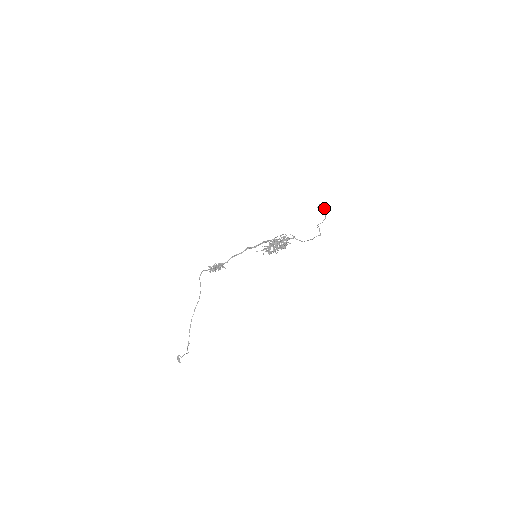
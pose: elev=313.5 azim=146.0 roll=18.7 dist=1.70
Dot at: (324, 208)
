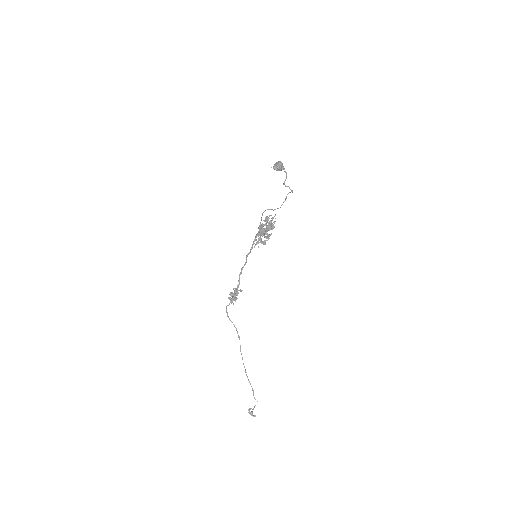
Dot at: (278, 164)
